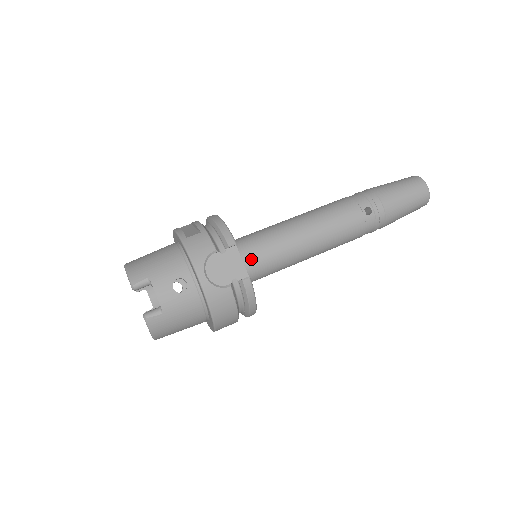
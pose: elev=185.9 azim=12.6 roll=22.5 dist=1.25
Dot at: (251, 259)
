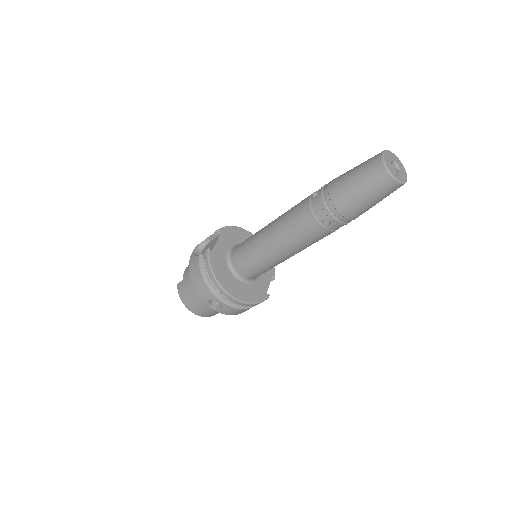
Dot at: (236, 249)
